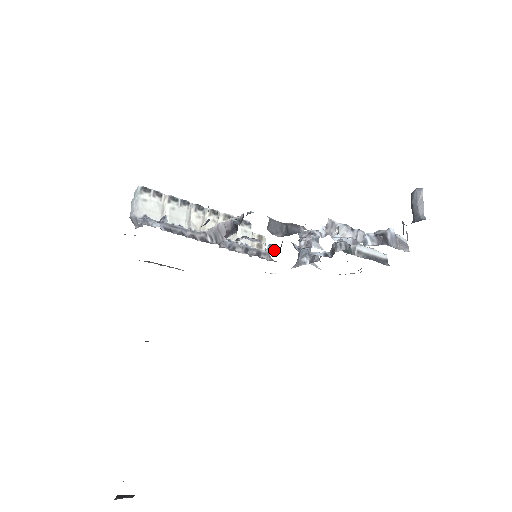
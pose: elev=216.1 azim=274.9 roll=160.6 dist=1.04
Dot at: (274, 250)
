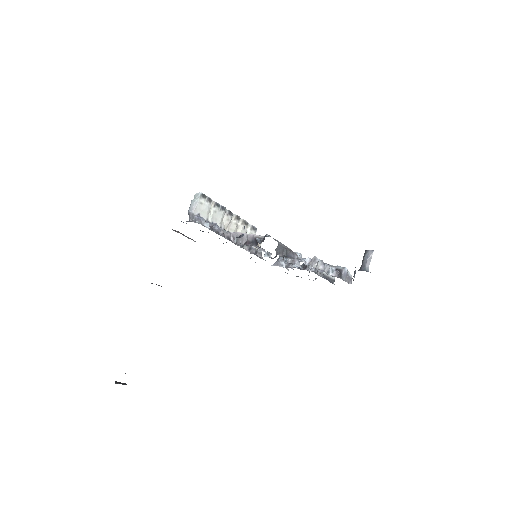
Dot at: (270, 257)
